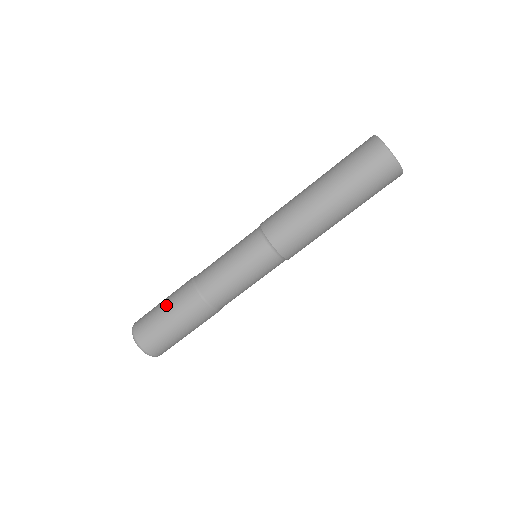
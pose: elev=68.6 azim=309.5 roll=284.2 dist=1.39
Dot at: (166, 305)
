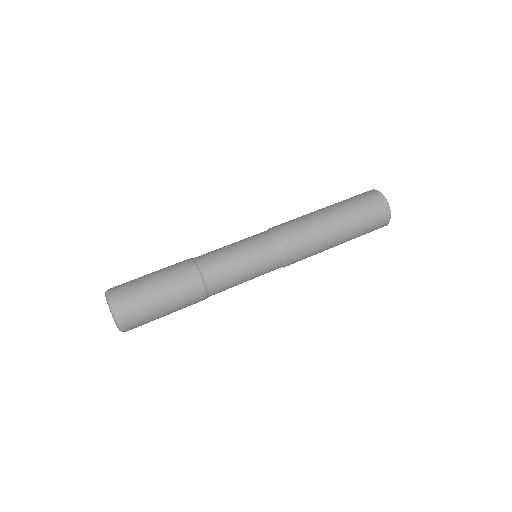
Dot at: occluded
